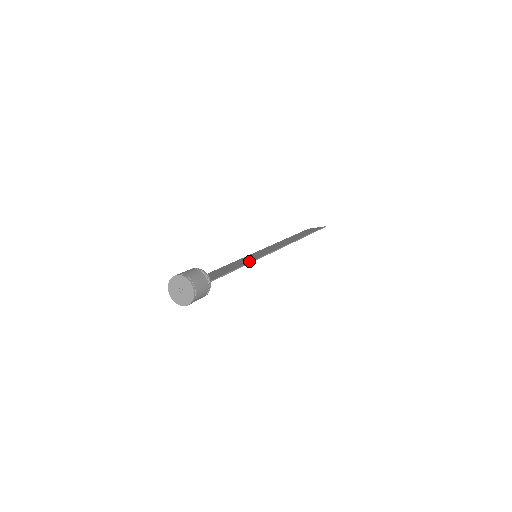
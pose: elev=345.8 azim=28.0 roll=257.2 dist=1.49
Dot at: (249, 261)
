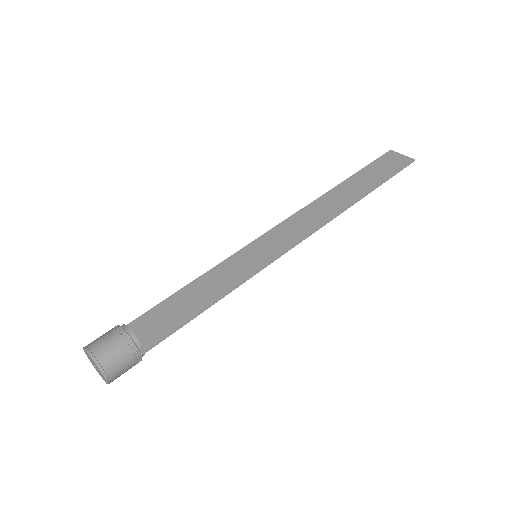
Dot at: (231, 286)
